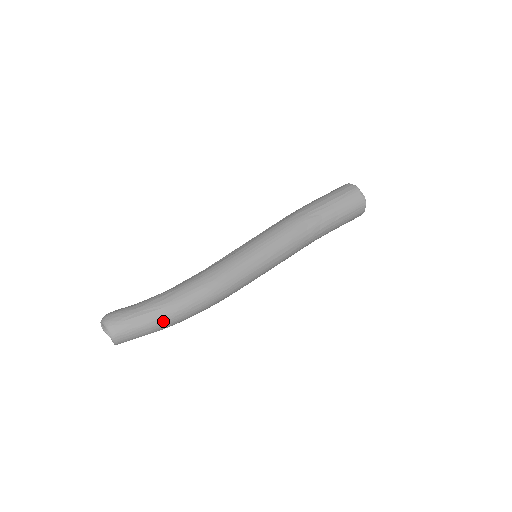
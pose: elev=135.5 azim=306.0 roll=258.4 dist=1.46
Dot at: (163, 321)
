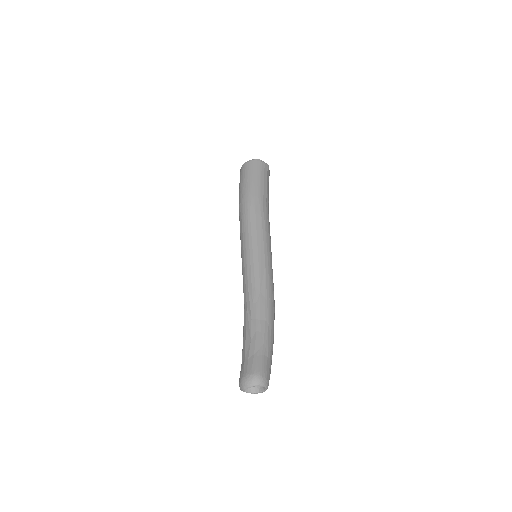
Dot at: occluded
